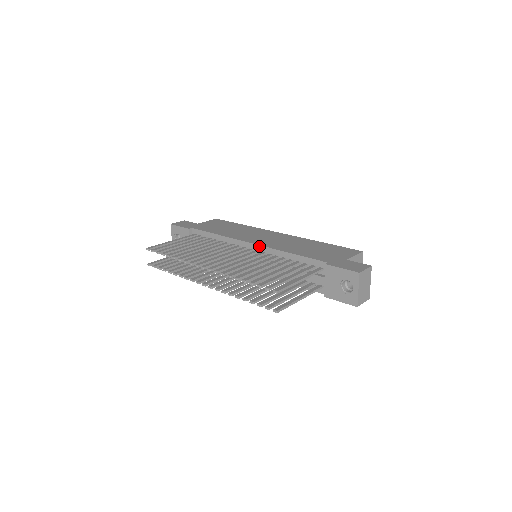
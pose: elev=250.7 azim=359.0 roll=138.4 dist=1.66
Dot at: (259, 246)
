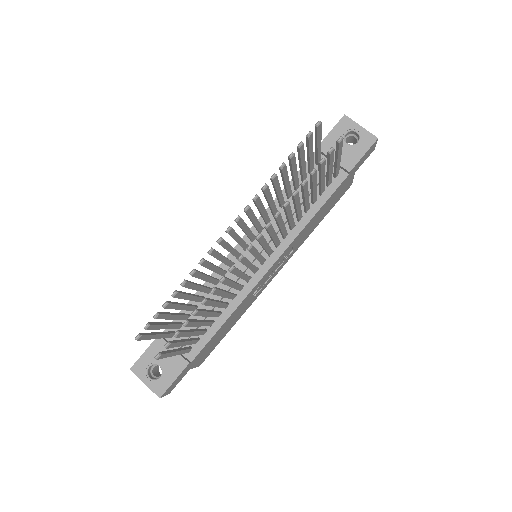
Dot at: occluded
